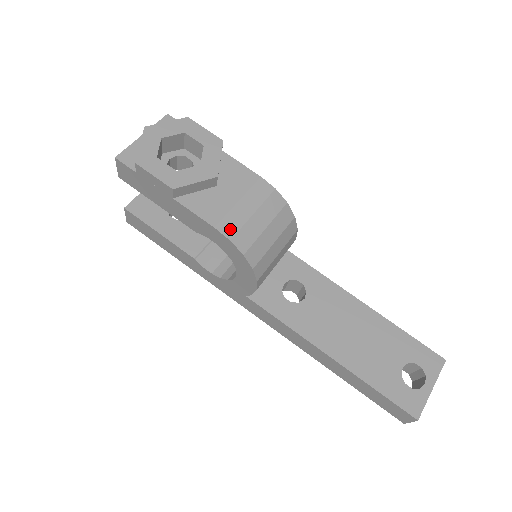
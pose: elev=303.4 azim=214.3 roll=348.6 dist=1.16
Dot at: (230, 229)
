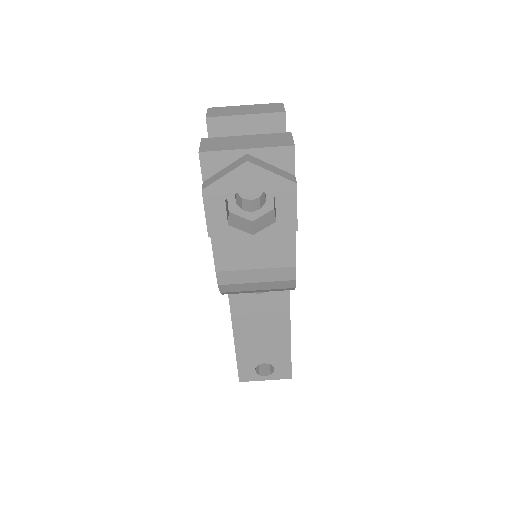
Dot at: (226, 280)
